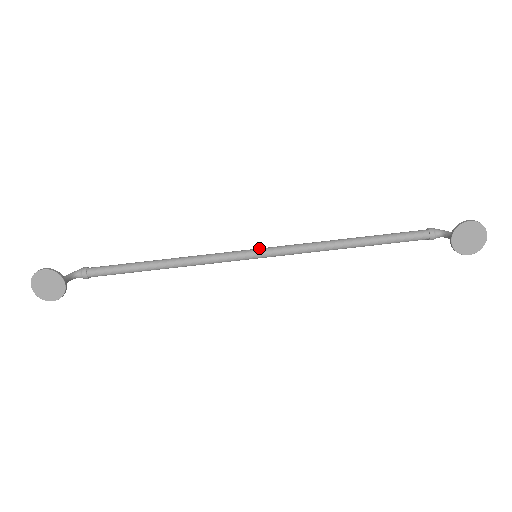
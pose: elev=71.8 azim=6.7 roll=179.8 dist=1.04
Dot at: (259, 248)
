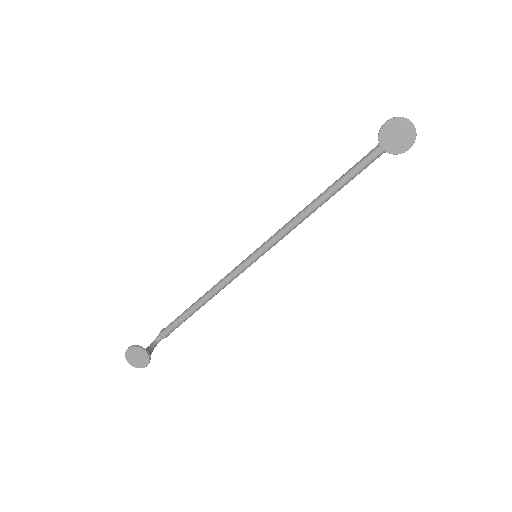
Dot at: occluded
